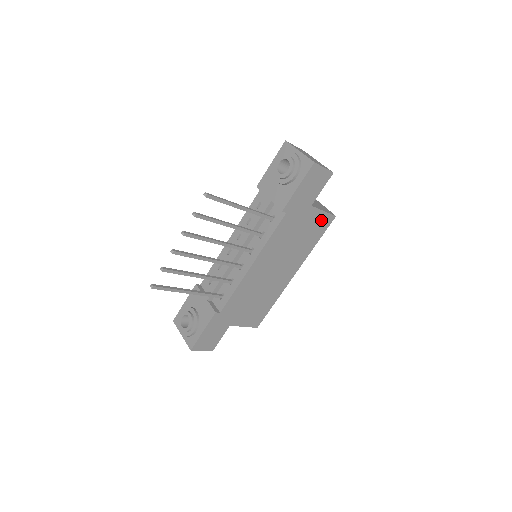
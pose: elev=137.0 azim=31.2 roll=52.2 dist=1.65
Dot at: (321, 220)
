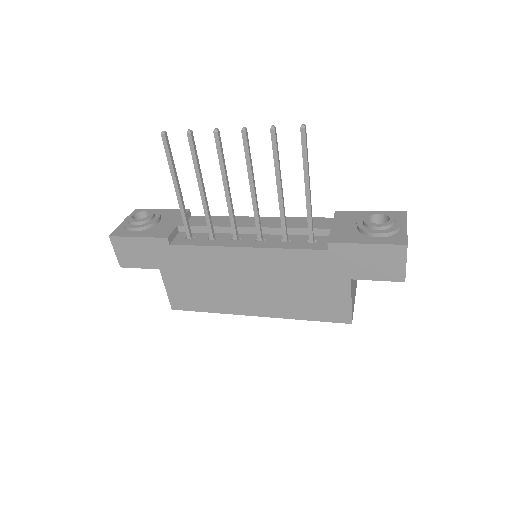
Dot at: (339, 306)
